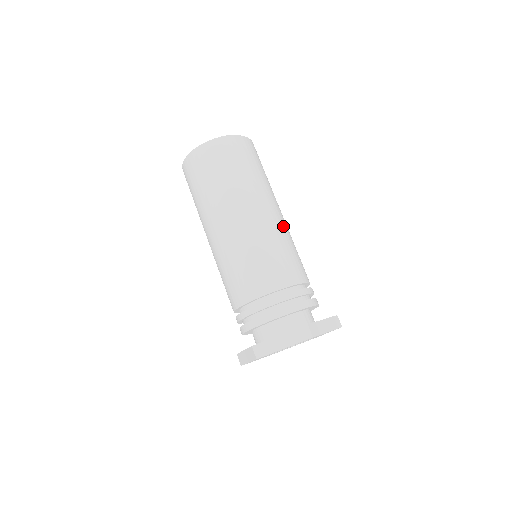
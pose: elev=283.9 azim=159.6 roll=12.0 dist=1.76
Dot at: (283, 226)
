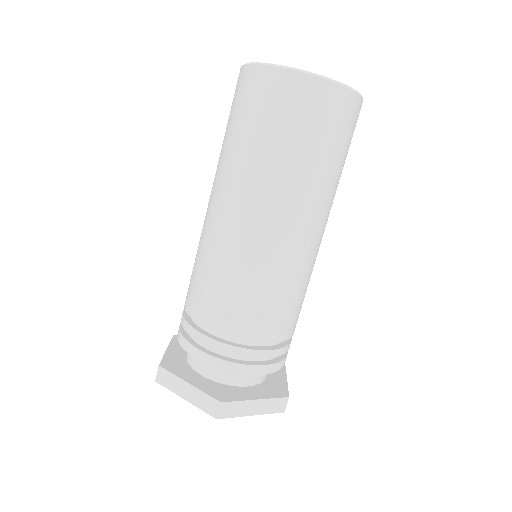
Dot at: (300, 256)
